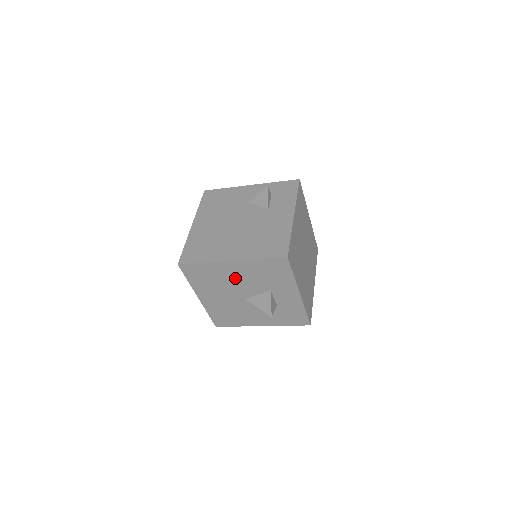
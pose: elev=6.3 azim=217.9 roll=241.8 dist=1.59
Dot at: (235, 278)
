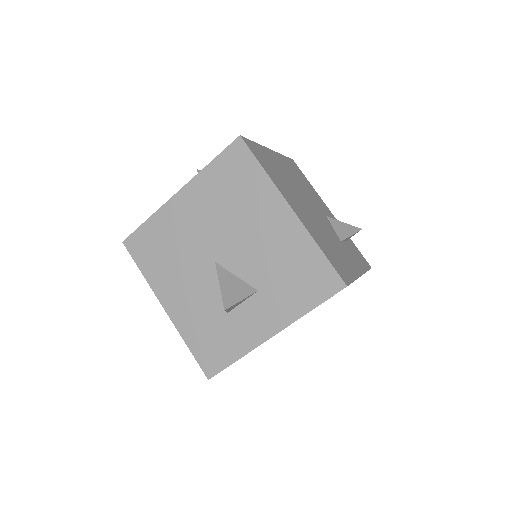
Dot at: (256, 229)
